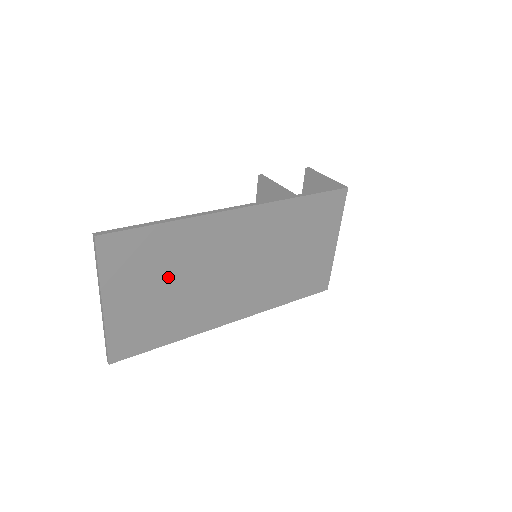
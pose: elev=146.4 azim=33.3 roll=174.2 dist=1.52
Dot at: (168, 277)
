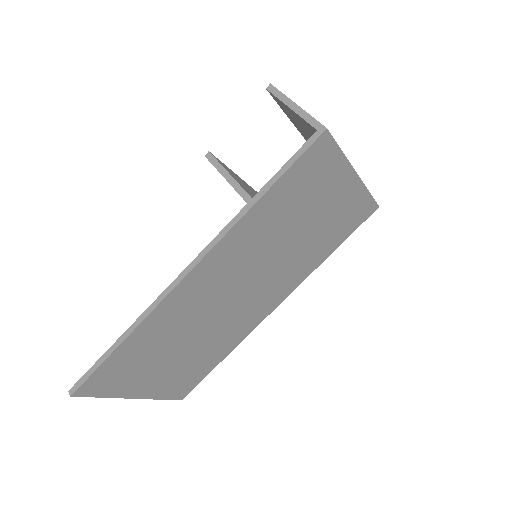
Dot at: (170, 351)
